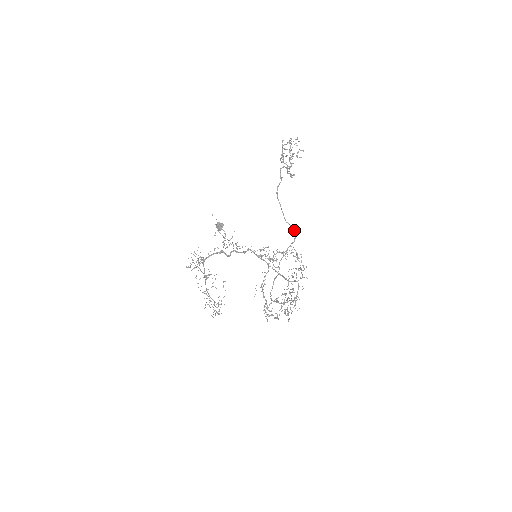
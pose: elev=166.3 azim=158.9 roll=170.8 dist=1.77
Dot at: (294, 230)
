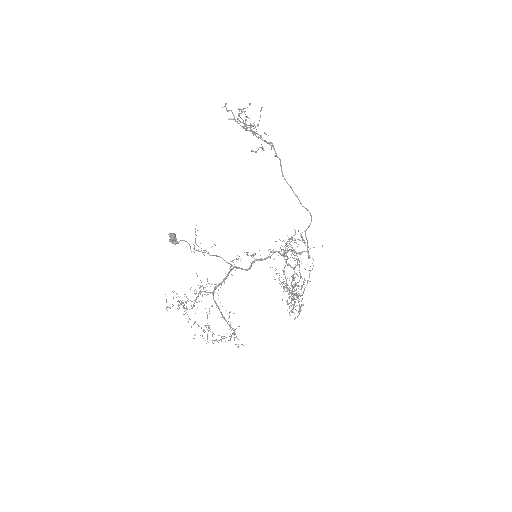
Dot at: (309, 212)
